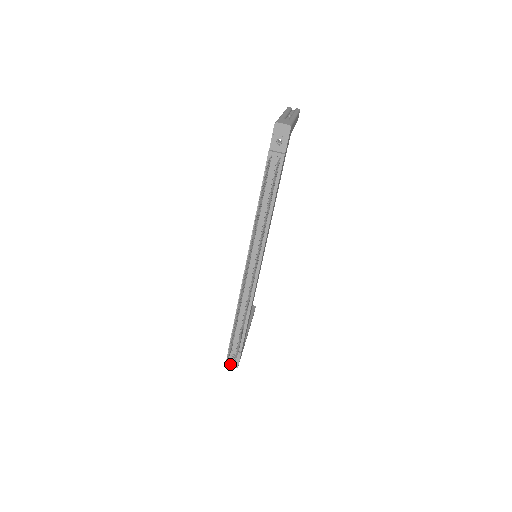
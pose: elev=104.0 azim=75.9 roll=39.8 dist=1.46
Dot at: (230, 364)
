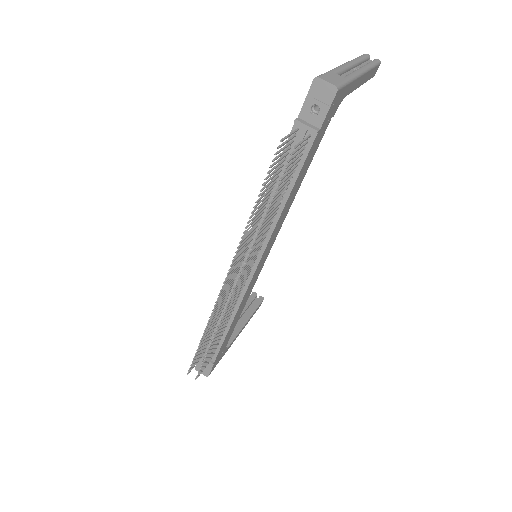
Dot at: occluded
